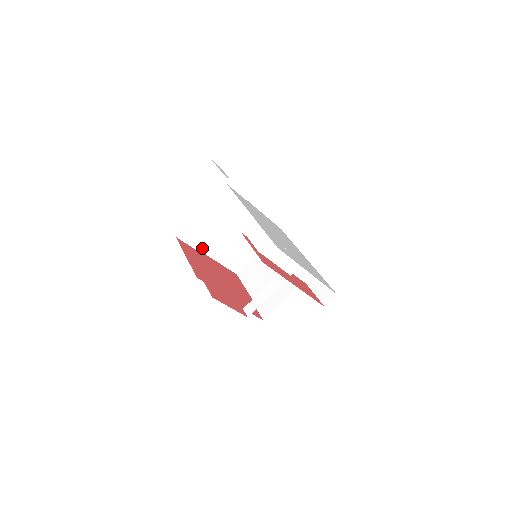
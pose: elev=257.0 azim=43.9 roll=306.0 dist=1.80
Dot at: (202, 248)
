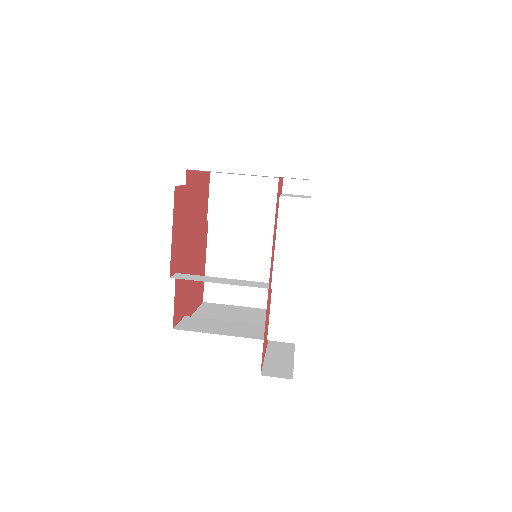
Dot at: (214, 219)
